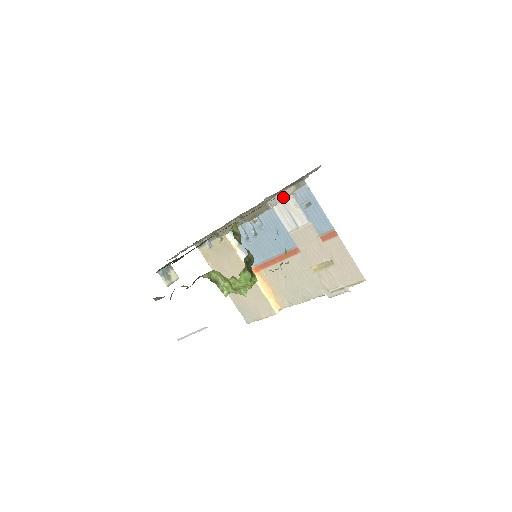
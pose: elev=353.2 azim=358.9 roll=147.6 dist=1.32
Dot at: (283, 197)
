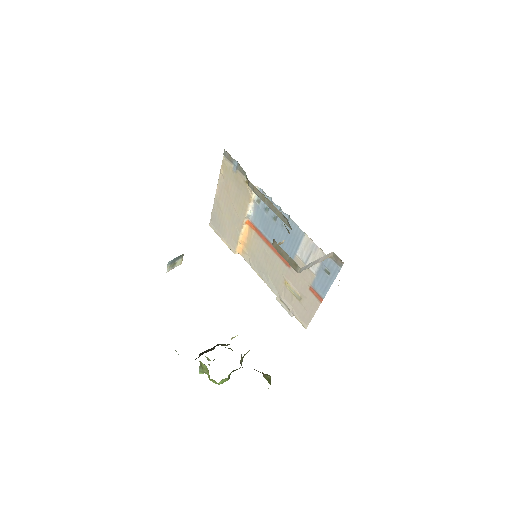
Dot at: (316, 263)
